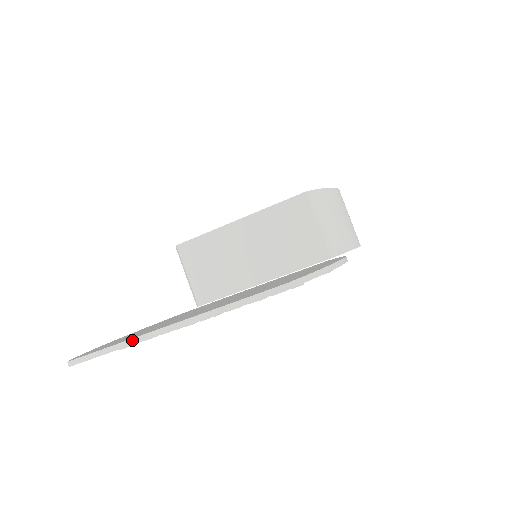
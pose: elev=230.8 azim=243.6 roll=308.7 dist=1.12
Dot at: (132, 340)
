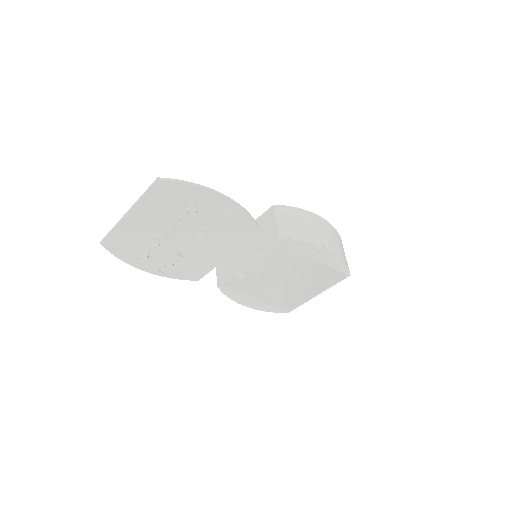
Dot at: (117, 223)
